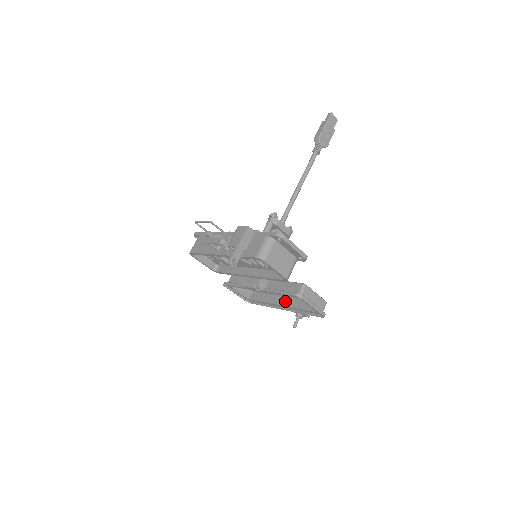
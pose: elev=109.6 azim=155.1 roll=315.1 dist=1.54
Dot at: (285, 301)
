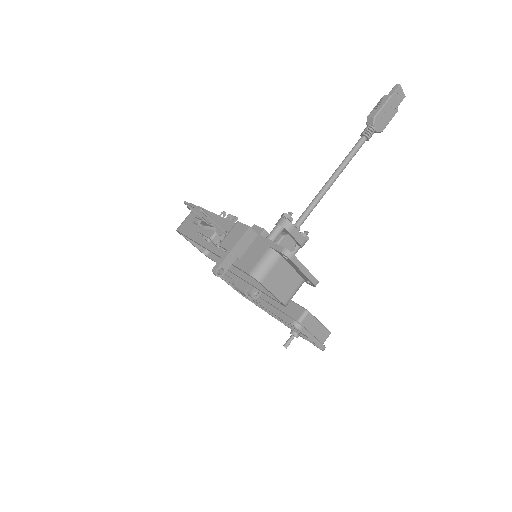
Dot at: occluded
